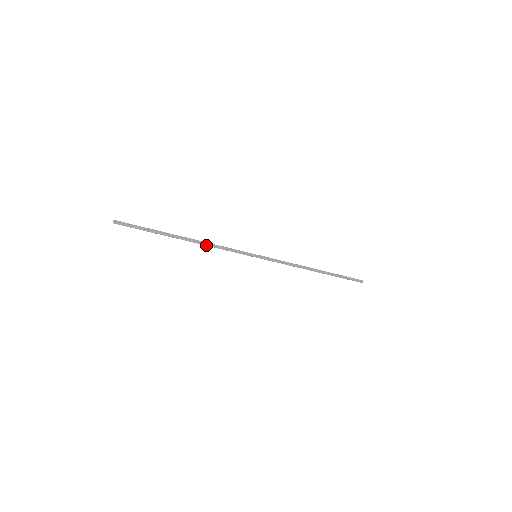
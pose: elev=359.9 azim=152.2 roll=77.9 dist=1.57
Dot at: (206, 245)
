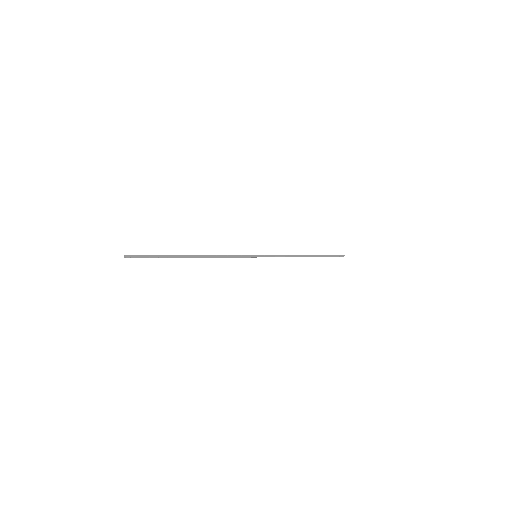
Dot at: (212, 257)
